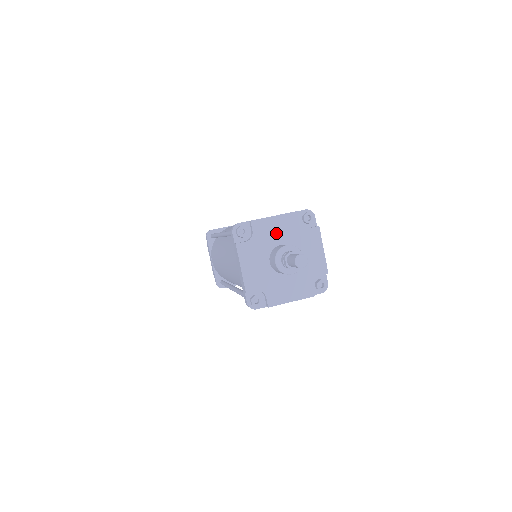
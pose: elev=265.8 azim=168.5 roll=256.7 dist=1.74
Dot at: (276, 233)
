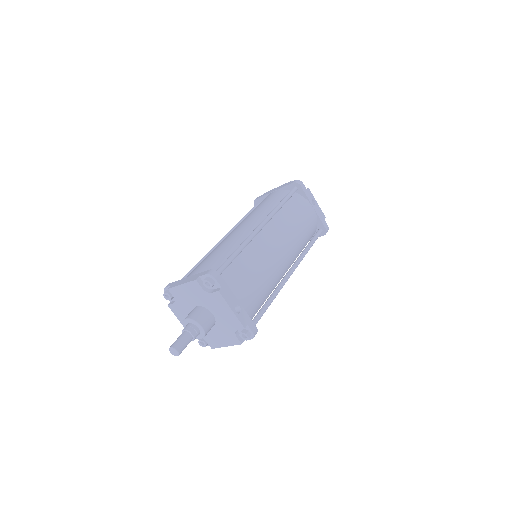
Dot at: (189, 297)
